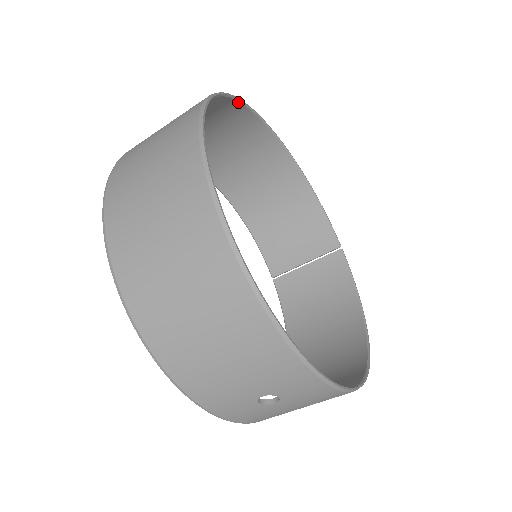
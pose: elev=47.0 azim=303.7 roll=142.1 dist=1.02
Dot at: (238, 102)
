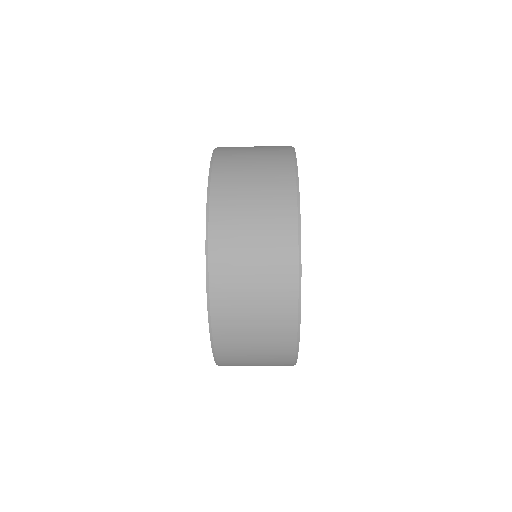
Dot at: (296, 178)
